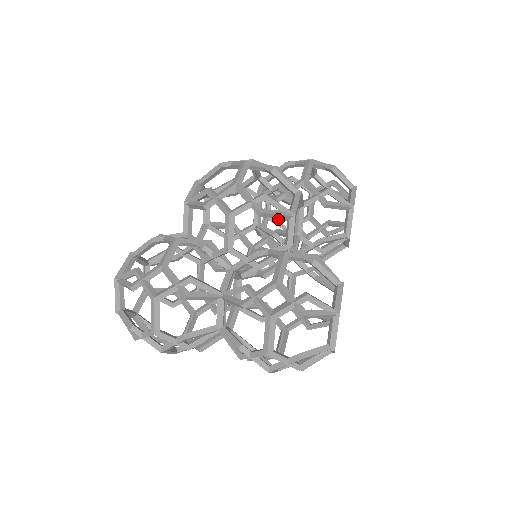
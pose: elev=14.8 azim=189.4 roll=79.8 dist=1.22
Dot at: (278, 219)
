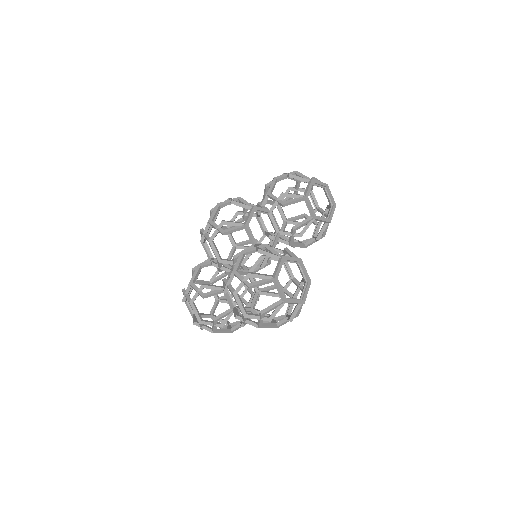
Dot at: (295, 220)
